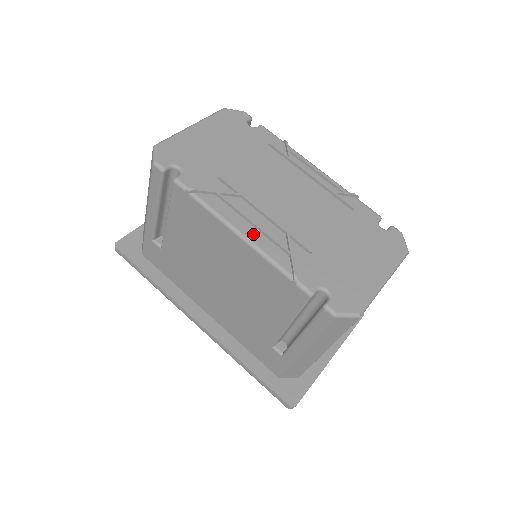
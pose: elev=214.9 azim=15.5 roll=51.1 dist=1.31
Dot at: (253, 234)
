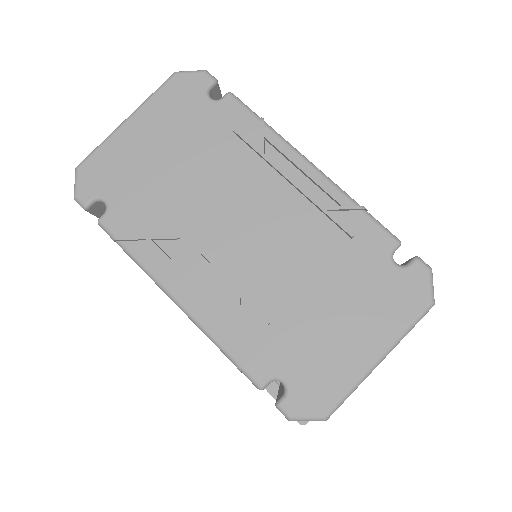
Dot at: (191, 300)
